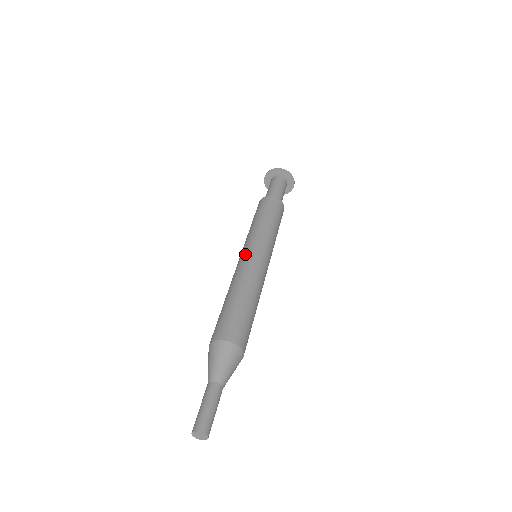
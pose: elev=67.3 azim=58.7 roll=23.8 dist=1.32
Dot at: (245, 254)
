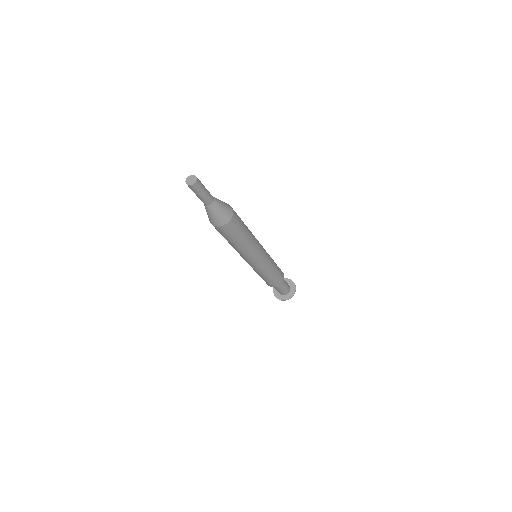
Dot at: occluded
